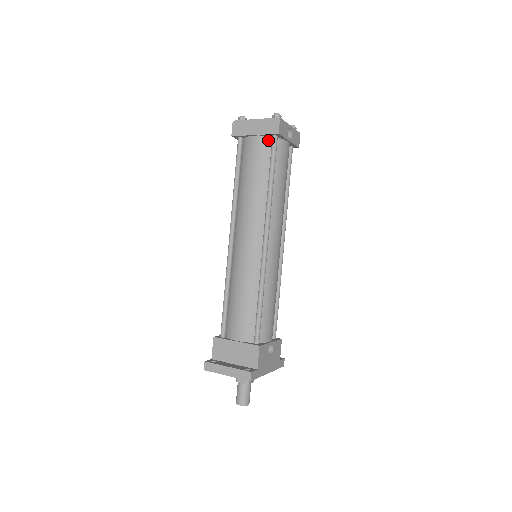
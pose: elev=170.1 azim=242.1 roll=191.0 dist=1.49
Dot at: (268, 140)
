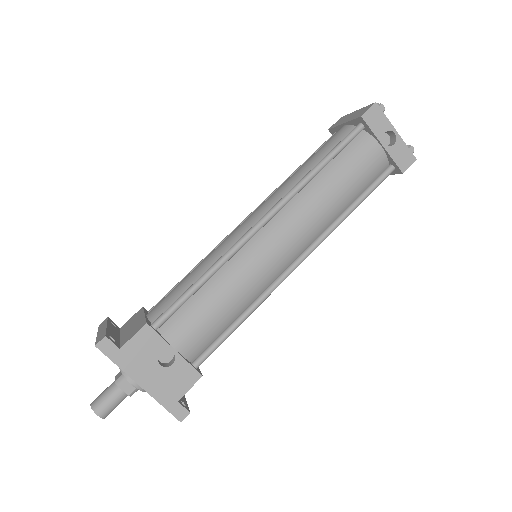
Dot at: (352, 129)
